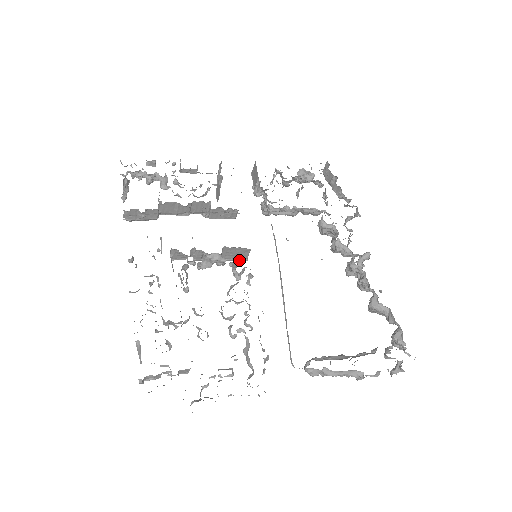
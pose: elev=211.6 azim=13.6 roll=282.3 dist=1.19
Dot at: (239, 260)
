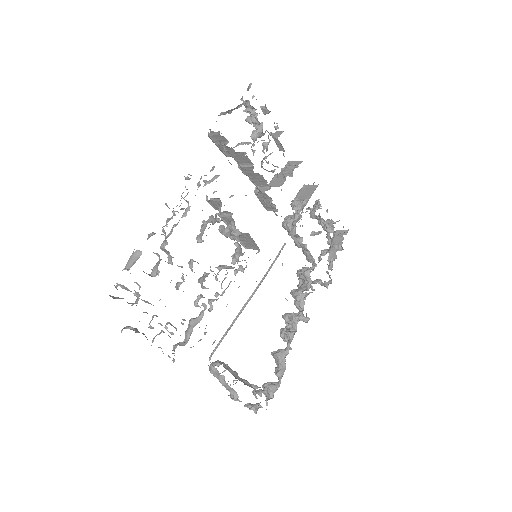
Dot at: (242, 244)
